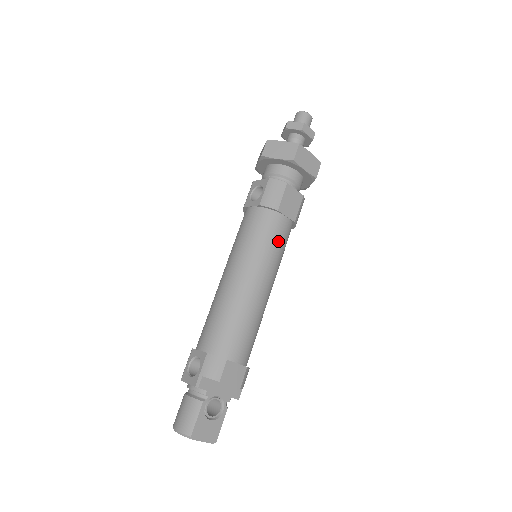
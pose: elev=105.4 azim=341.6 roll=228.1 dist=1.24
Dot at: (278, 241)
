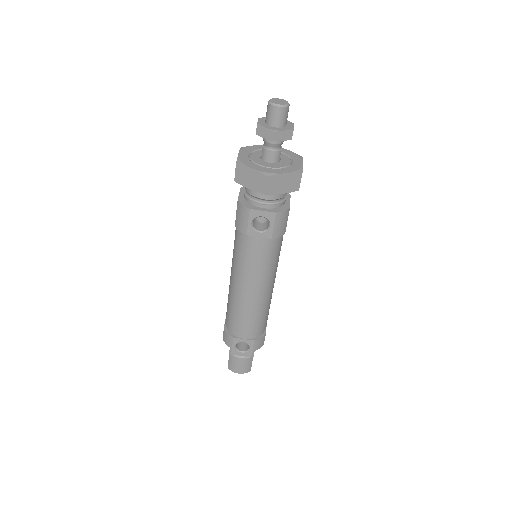
Dot at: occluded
